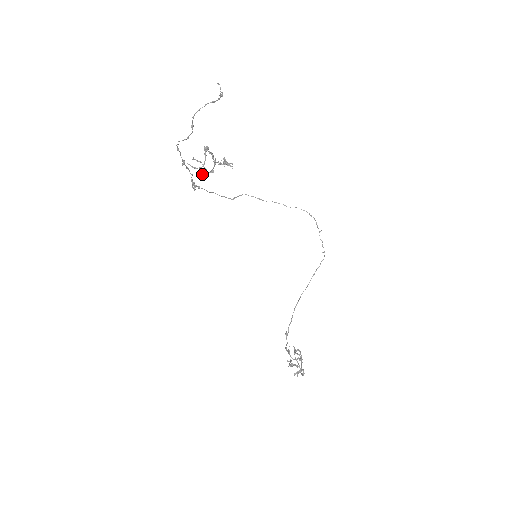
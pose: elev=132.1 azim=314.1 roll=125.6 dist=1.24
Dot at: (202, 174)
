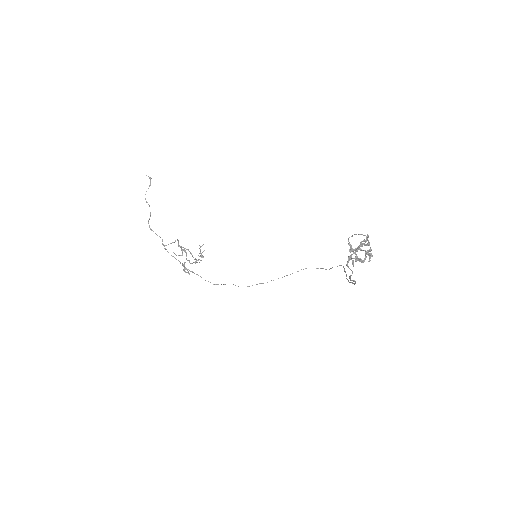
Dot at: occluded
